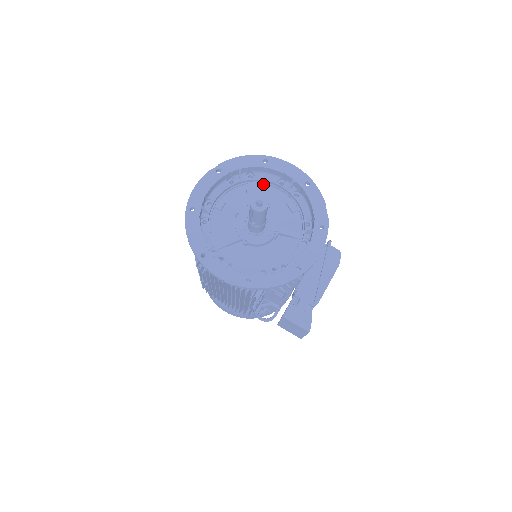
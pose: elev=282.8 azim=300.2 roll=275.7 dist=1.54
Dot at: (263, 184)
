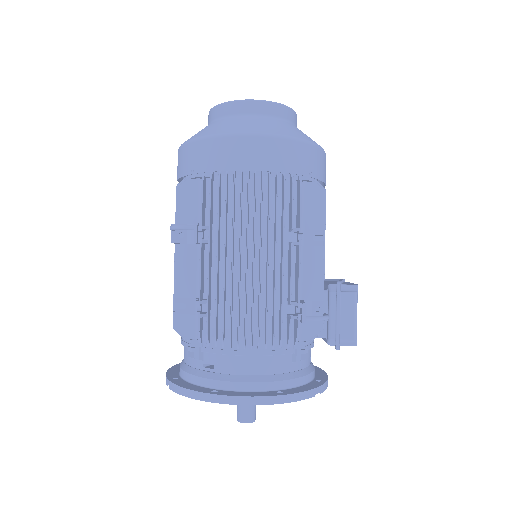
Dot at: occluded
